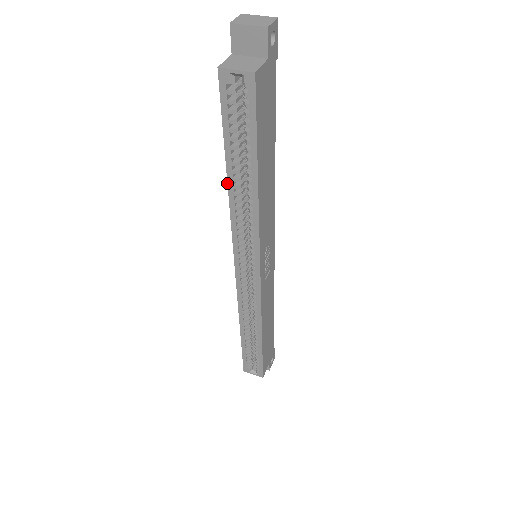
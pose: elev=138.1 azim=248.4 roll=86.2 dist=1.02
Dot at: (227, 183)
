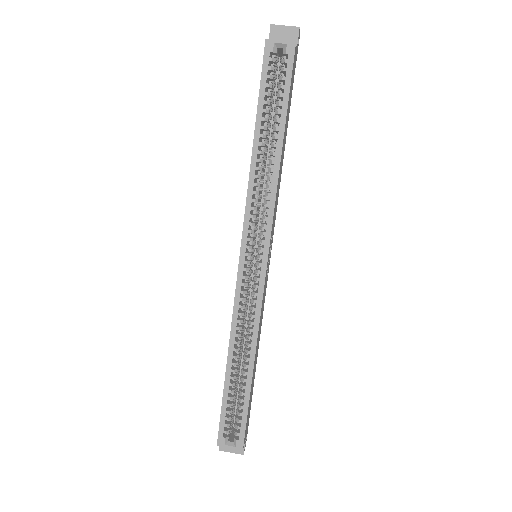
Dot at: (252, 148)
